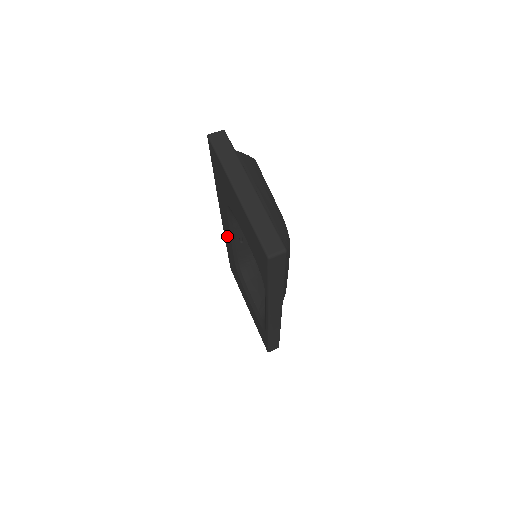
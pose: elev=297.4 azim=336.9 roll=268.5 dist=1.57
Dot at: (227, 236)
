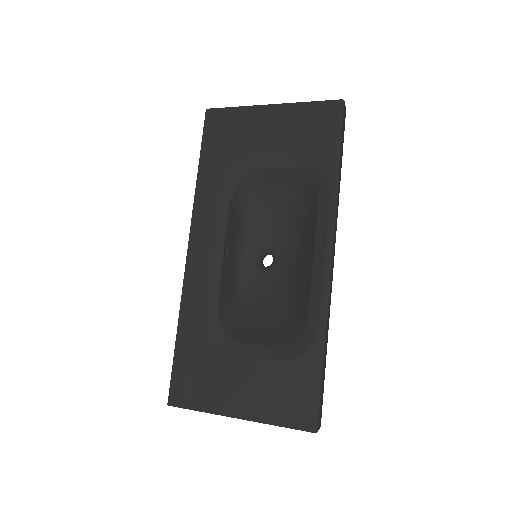
Dot at: (198, 271)
